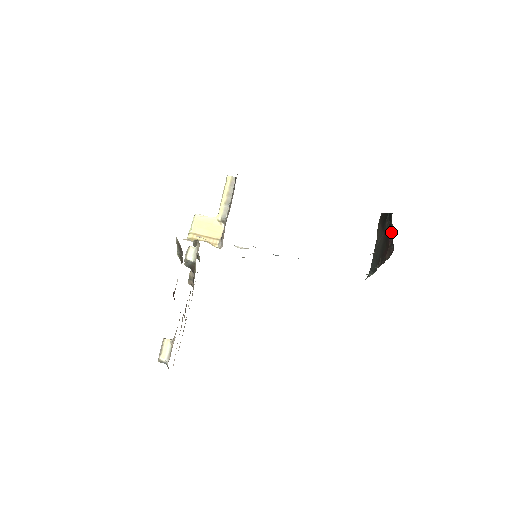
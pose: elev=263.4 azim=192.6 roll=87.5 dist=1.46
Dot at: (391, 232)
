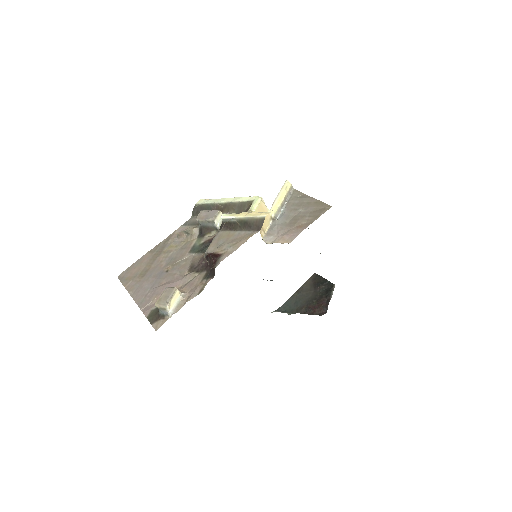
Dot at: (328, 297)
